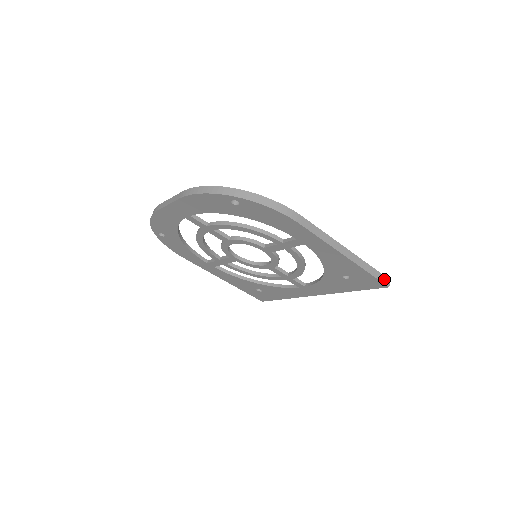
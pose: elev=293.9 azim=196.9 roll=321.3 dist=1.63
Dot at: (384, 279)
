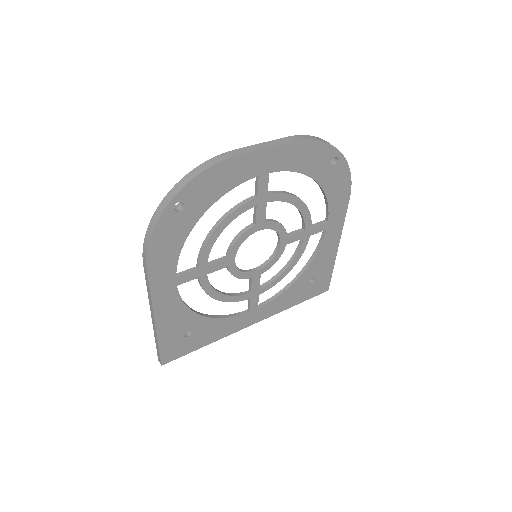
Dot at: occluded
